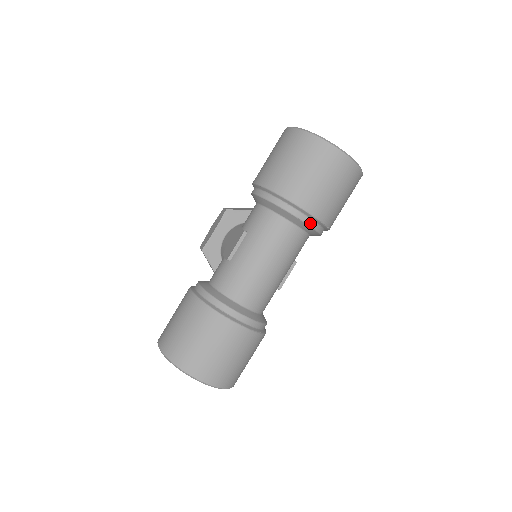
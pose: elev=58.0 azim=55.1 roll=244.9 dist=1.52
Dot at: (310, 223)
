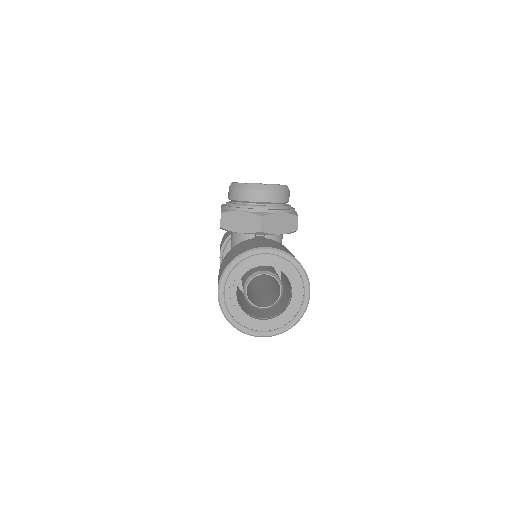
Dot at: occluded
